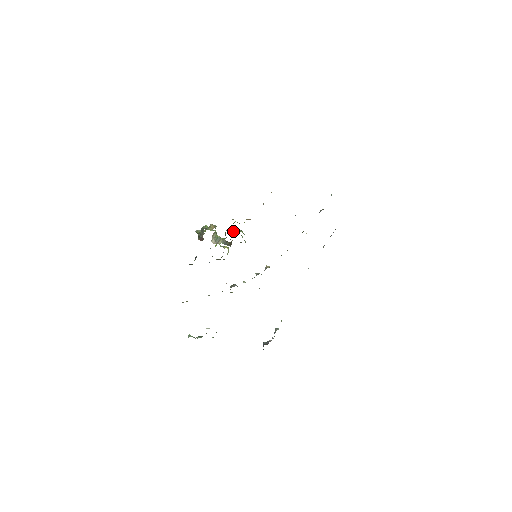
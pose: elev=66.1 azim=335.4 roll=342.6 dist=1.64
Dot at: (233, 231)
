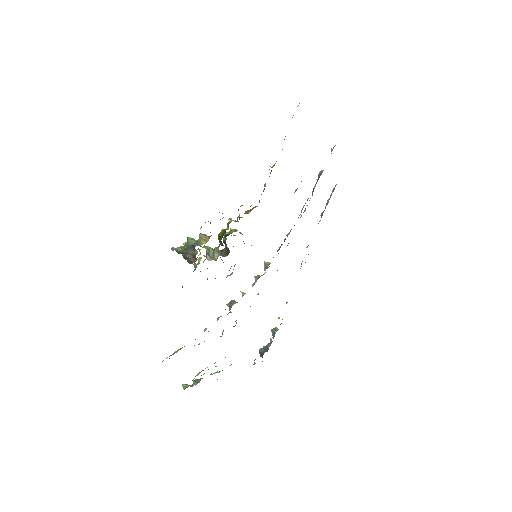
Dot at: occluded
